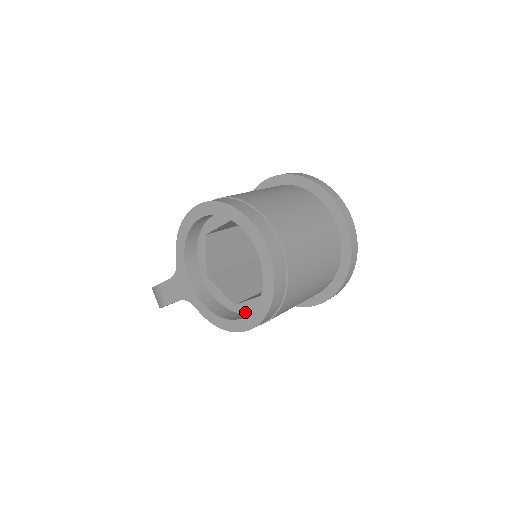
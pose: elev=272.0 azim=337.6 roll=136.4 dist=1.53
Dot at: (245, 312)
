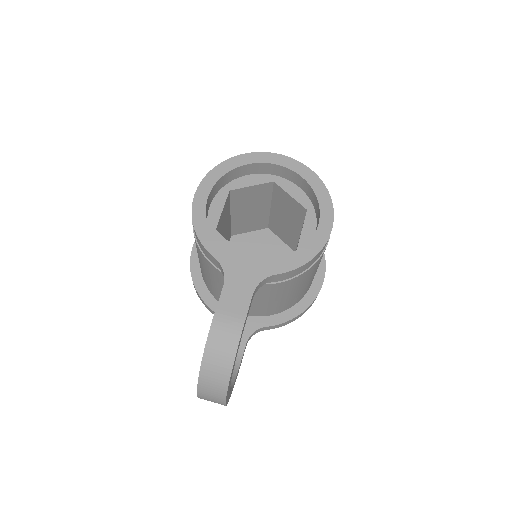
Dot at: occluded
